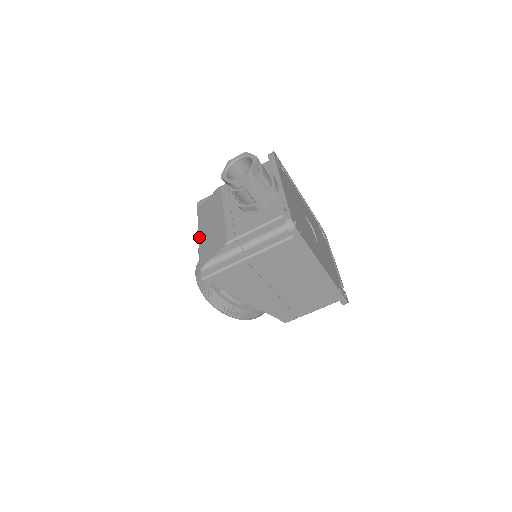
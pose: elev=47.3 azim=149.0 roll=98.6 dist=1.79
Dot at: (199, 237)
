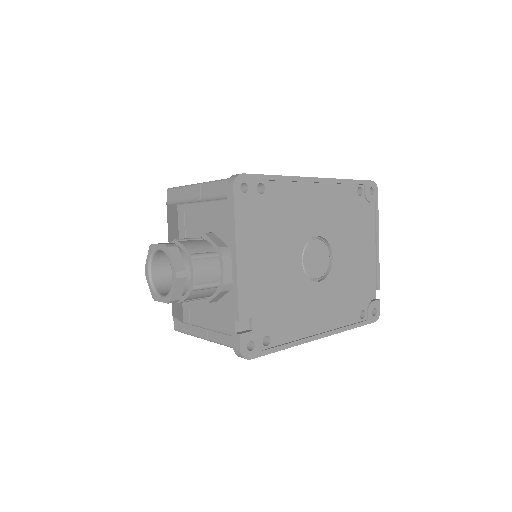
Dot at: occluded
